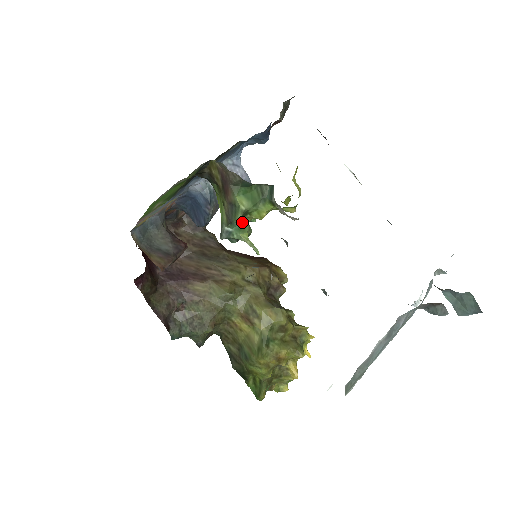
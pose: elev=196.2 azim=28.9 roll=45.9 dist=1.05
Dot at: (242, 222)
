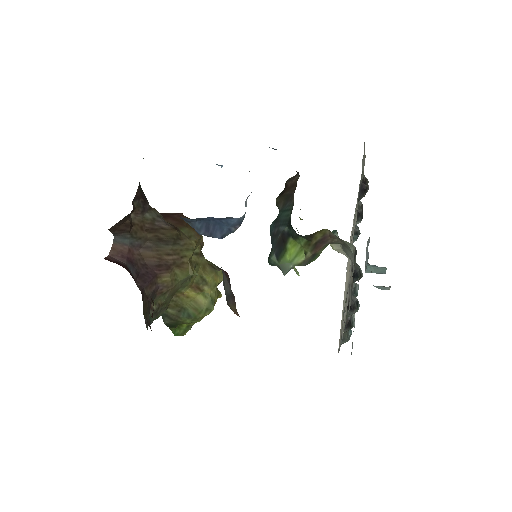
Dot at: occluded
